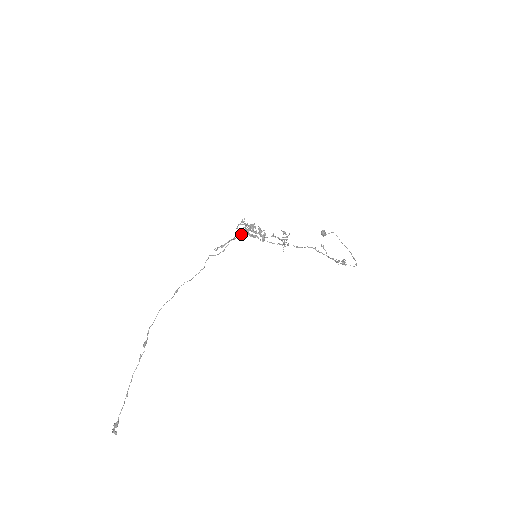
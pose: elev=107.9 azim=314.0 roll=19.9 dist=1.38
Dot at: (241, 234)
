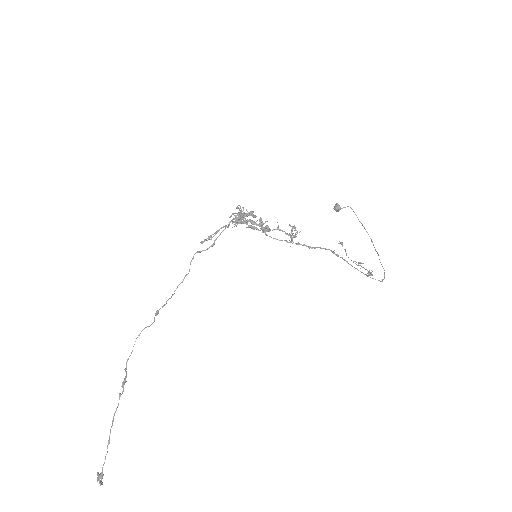
Dot at: (235, 223)
